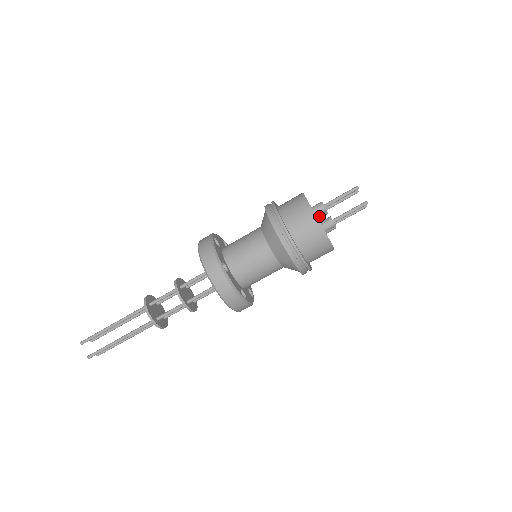
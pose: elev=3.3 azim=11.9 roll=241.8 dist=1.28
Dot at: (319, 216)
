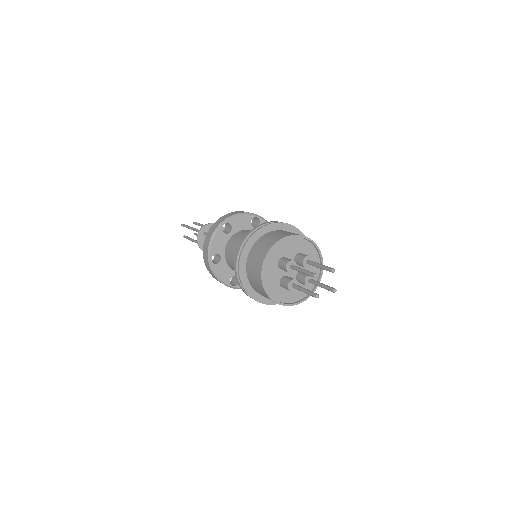
Dot at: (299, 265)
